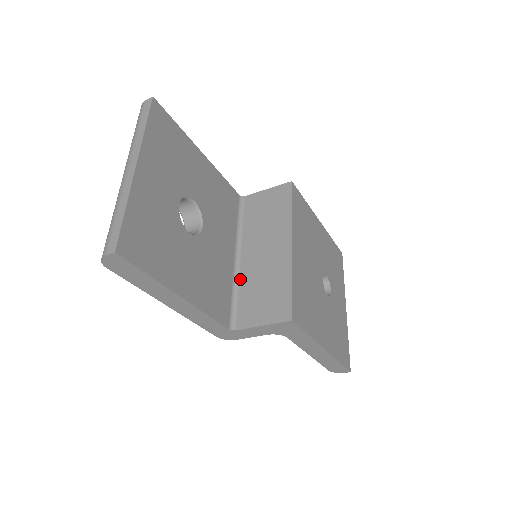
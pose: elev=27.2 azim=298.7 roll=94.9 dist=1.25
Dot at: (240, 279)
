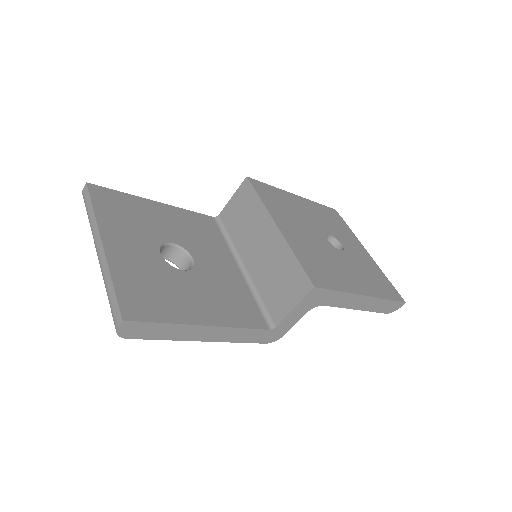
Dot at: (254, 283)
